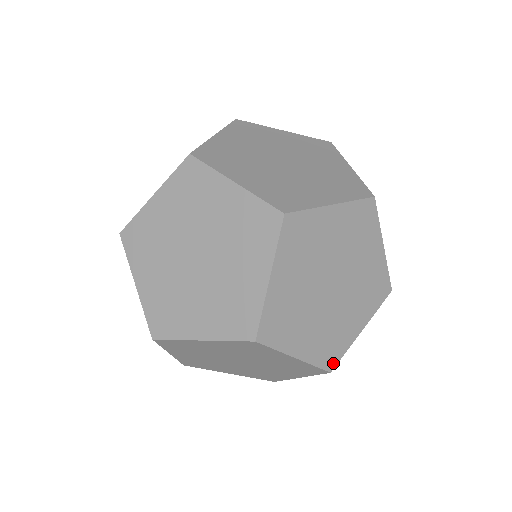
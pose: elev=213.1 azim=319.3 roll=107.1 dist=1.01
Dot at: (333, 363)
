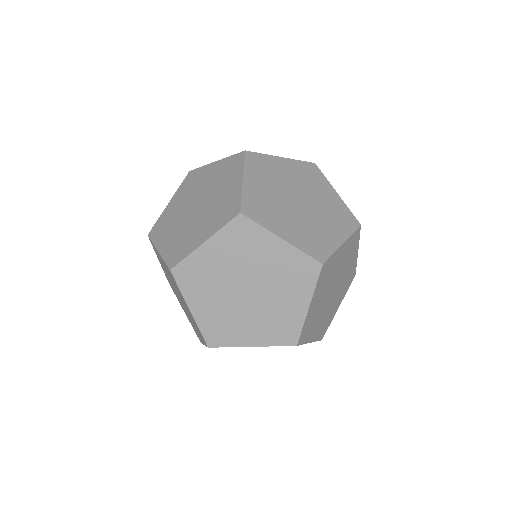
Dot at: (214, 343)
